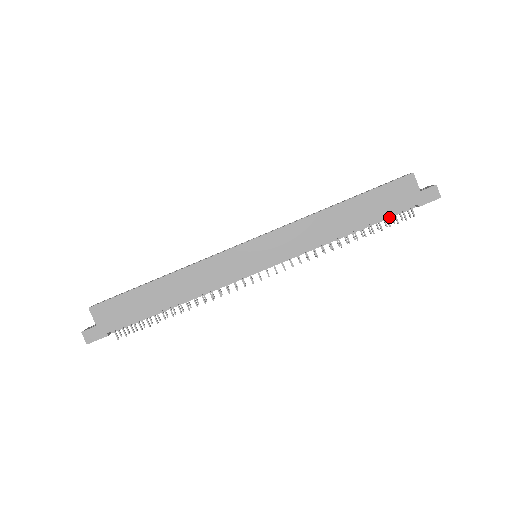
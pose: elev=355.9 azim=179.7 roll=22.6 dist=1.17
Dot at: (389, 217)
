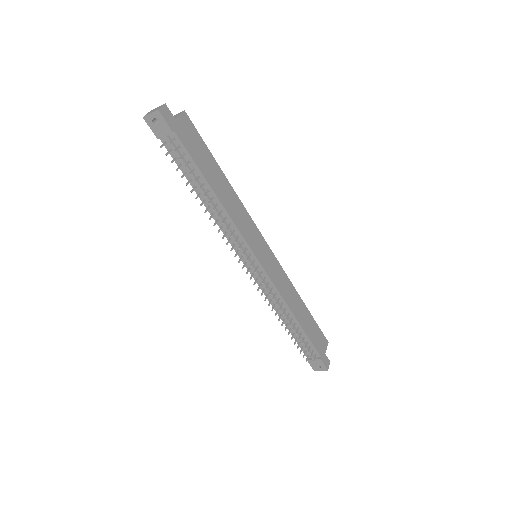
Dot at: (306, 344)
